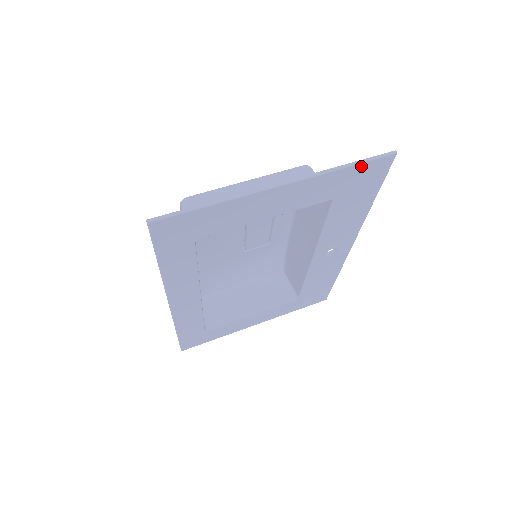
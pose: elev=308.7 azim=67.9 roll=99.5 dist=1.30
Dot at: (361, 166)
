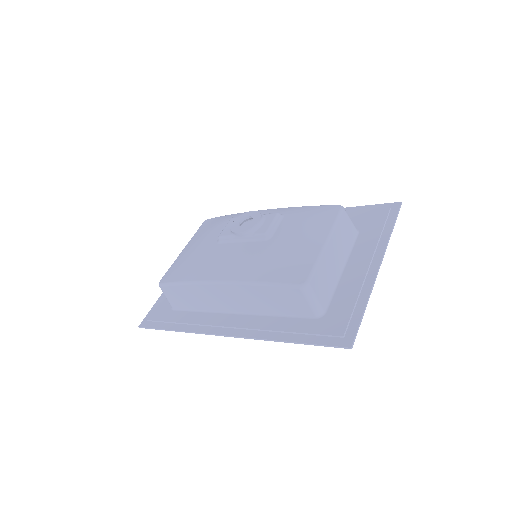
Dot at: (392, 222)
